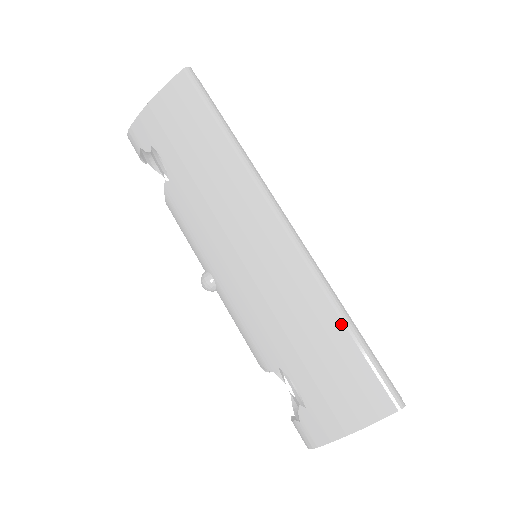
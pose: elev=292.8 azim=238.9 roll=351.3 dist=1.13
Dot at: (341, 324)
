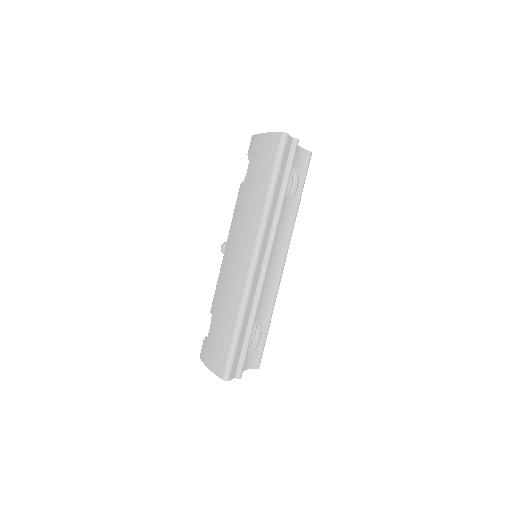
Dot at: (234, 325)
